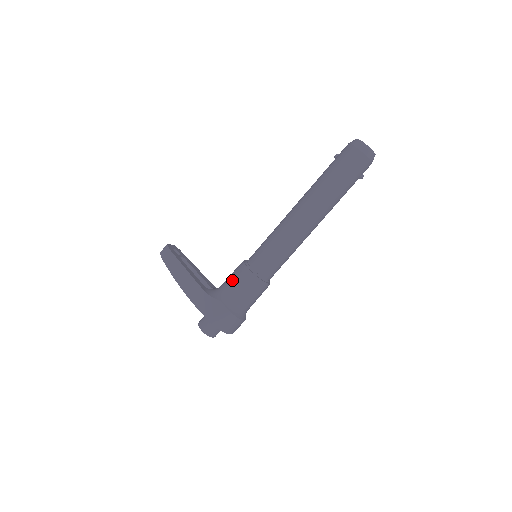
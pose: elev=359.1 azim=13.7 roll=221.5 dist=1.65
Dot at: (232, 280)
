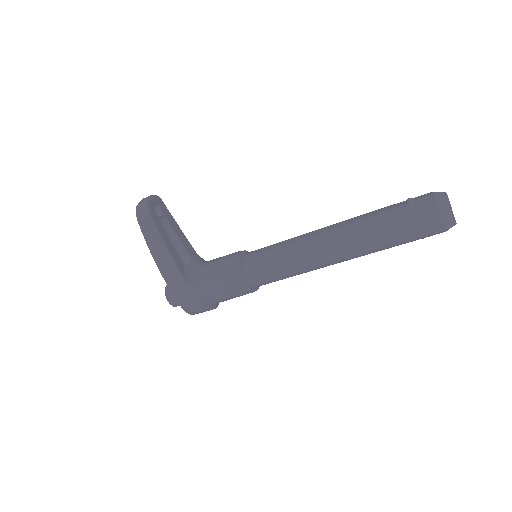
Dot at: (219, 278)
